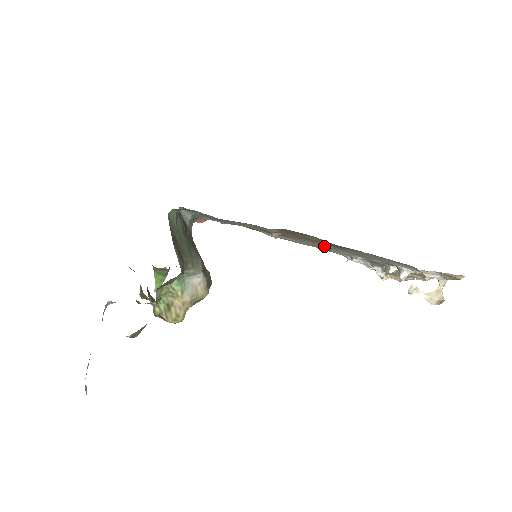
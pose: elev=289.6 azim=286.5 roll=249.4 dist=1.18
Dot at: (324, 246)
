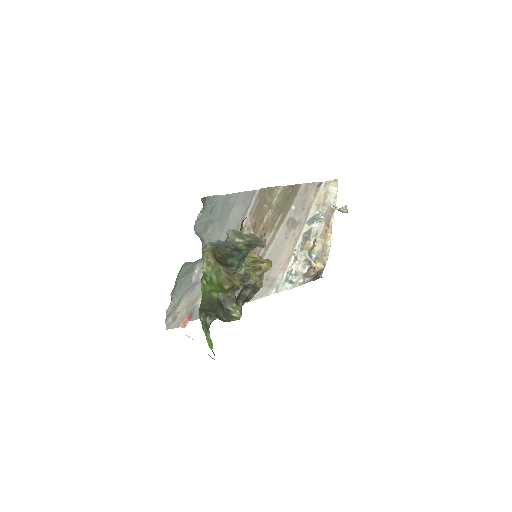
Dot at: (278, 236)
